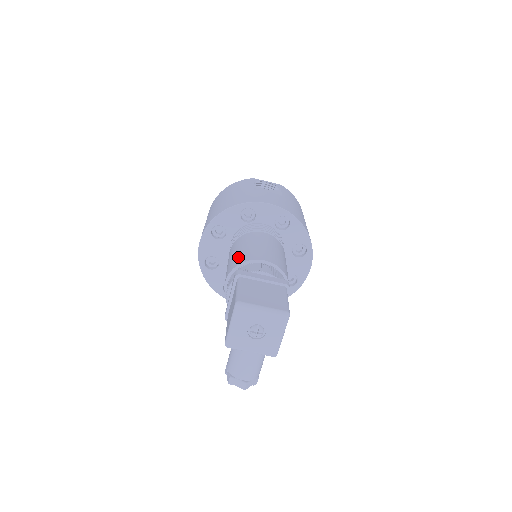
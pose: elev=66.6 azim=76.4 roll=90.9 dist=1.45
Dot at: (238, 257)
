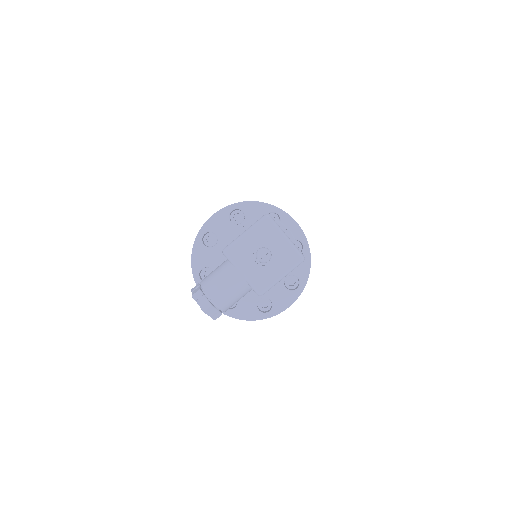
Dot at: occluded
